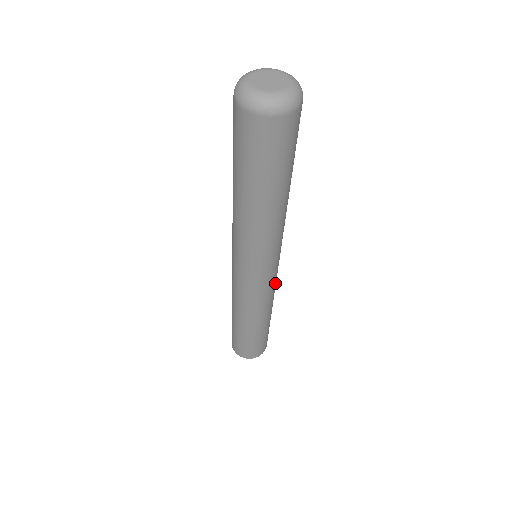
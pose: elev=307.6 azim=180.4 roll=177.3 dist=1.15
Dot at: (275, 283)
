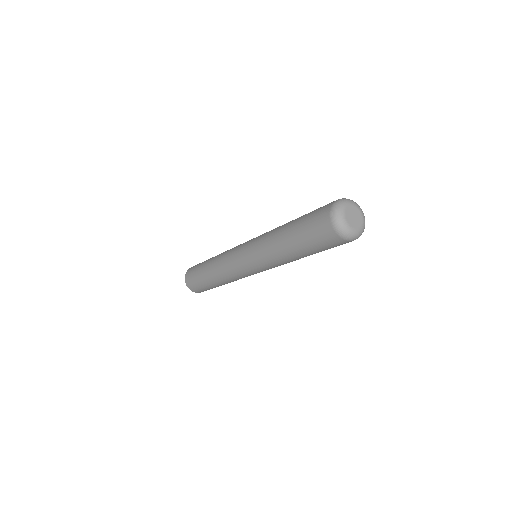
Dot at: occluded
